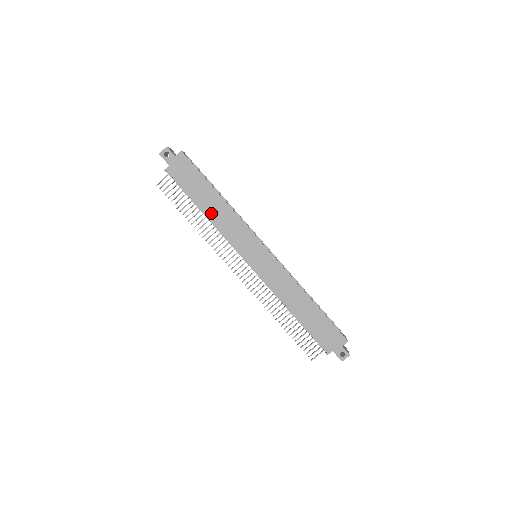
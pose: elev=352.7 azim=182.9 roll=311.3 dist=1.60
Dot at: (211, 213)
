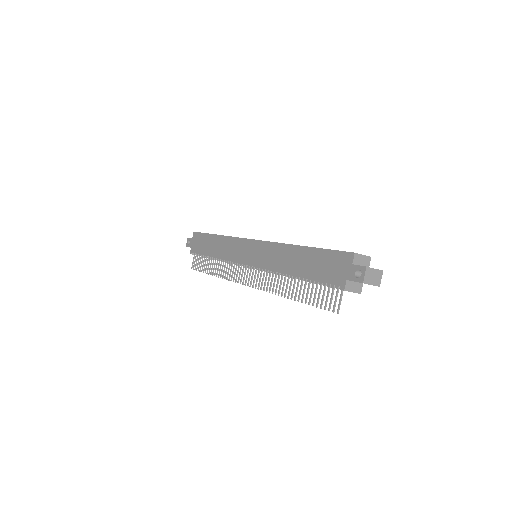
Dot at: (216, 253)
